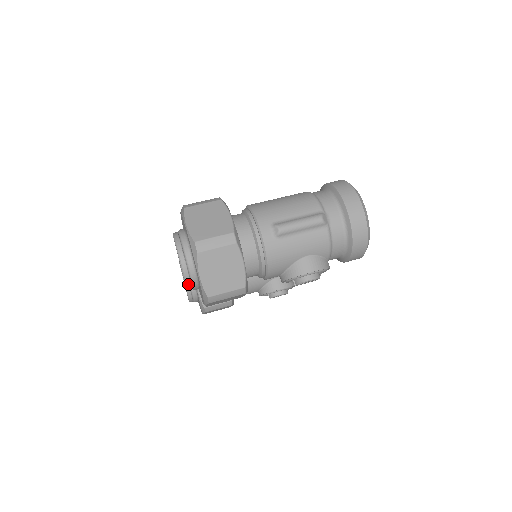
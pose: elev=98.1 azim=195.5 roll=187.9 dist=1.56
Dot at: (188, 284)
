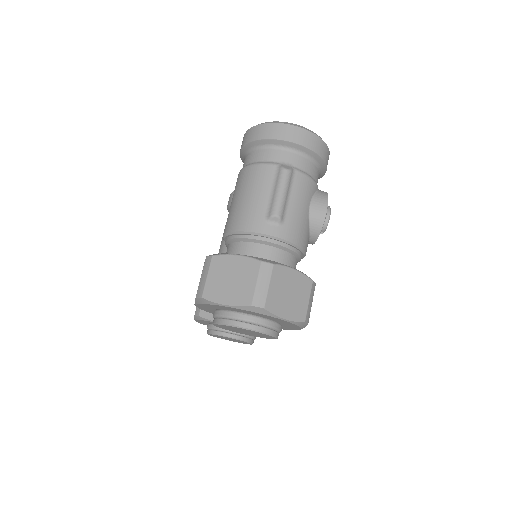
Dot at: (276, 335)
